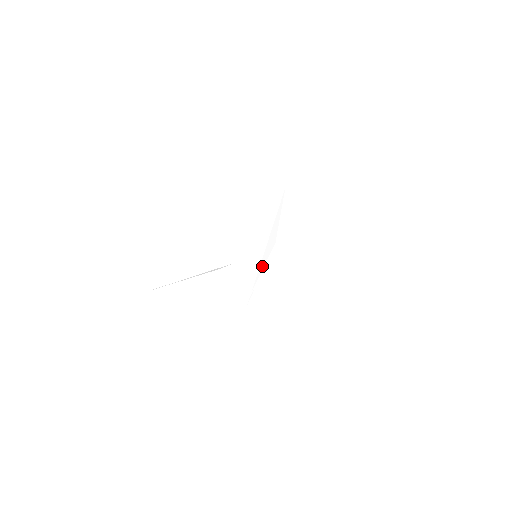
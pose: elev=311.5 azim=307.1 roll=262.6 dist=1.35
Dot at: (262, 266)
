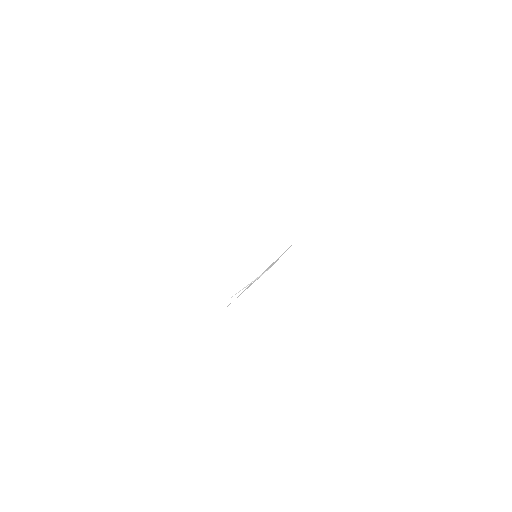
Dot at: (253, 282)
